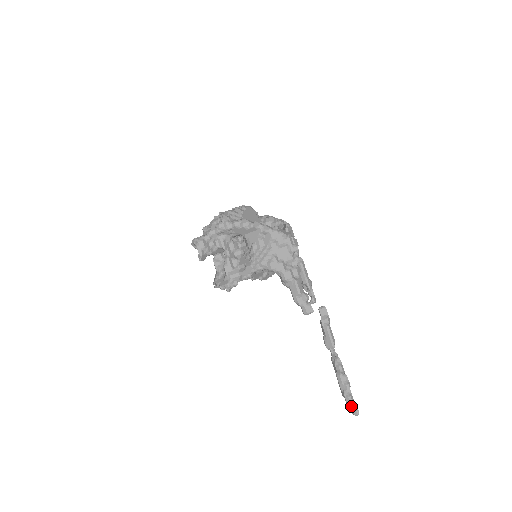
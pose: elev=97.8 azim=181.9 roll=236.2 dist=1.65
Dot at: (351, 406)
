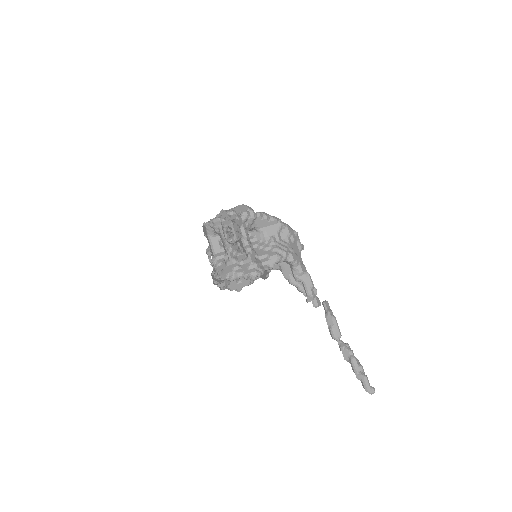
Dot at: (369, 385)
